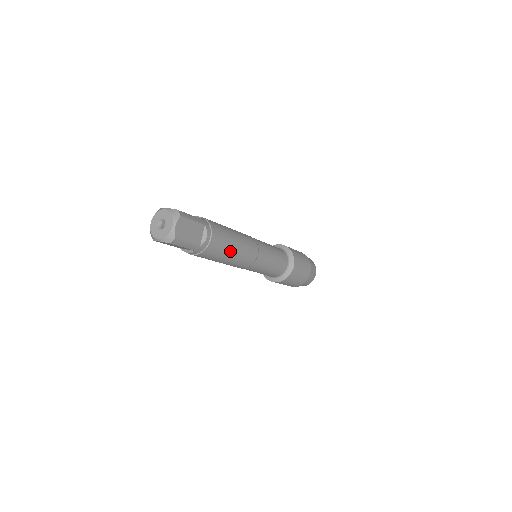
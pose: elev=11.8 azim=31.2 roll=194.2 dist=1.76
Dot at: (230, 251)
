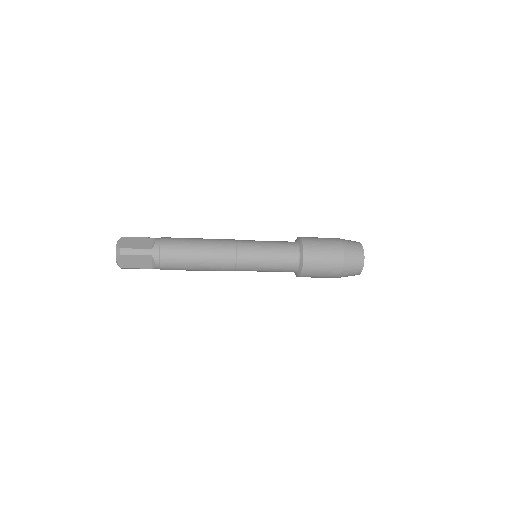
Dot at: (192, 268)
